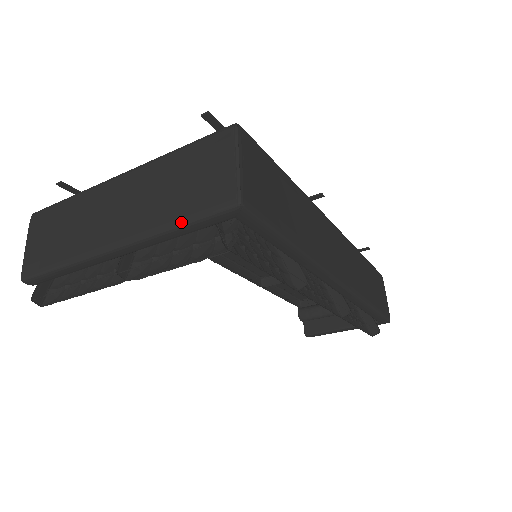
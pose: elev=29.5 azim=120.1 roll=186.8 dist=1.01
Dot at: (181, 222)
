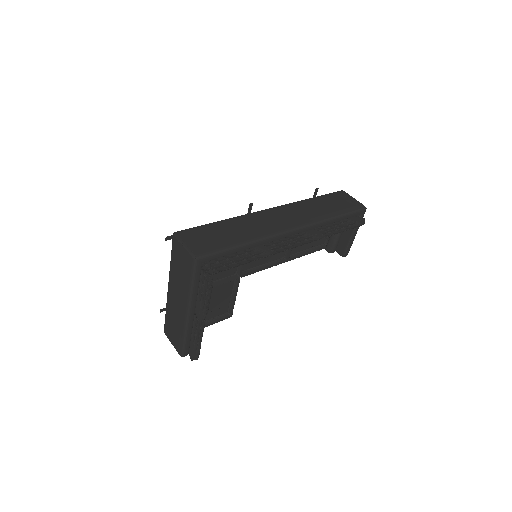
Dot at: (191, 283)
